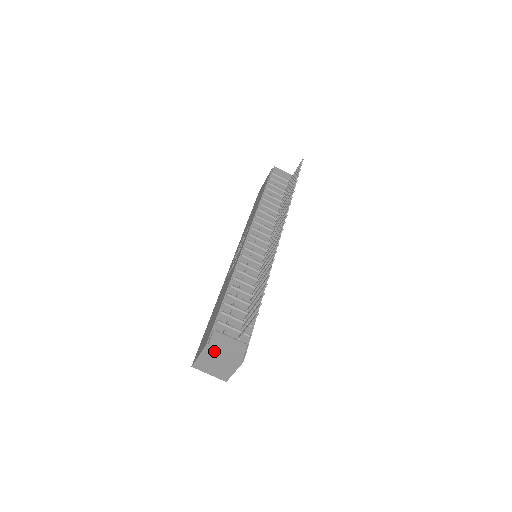
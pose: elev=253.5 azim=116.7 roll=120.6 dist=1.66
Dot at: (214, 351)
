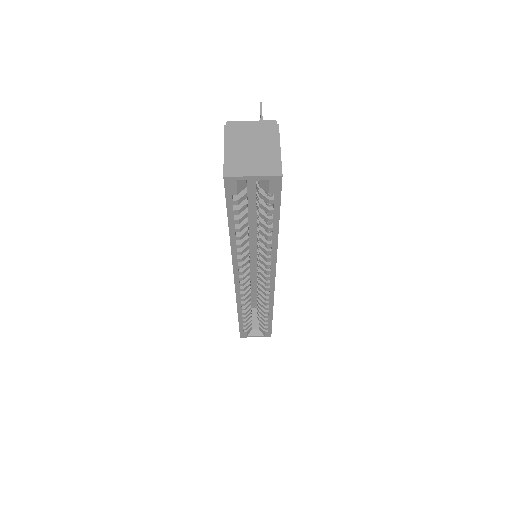
Dot at: (237, 129)
